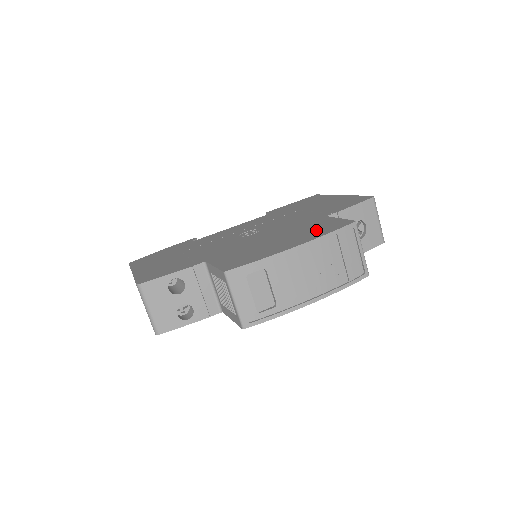
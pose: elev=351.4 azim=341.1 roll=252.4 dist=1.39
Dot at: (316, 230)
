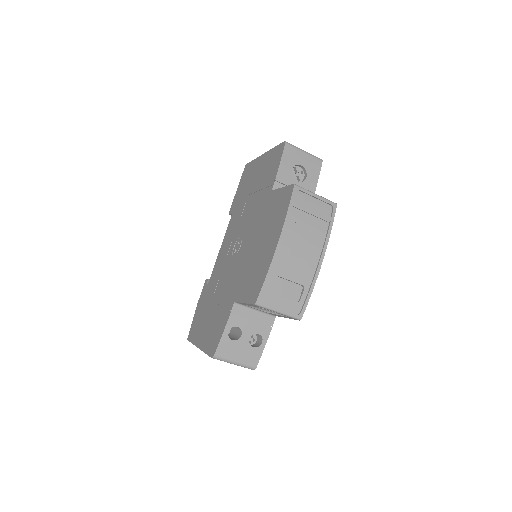
Dot at: (277, 214)
